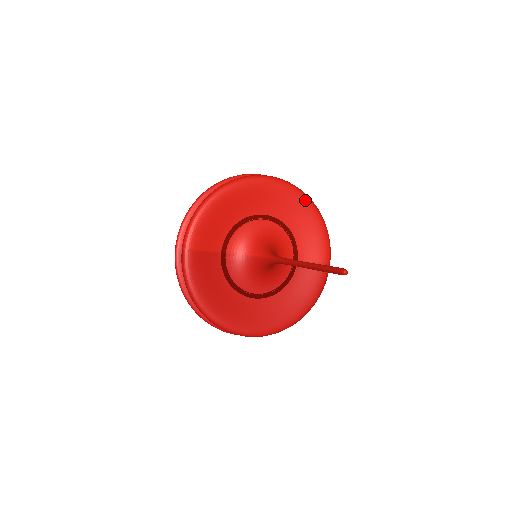
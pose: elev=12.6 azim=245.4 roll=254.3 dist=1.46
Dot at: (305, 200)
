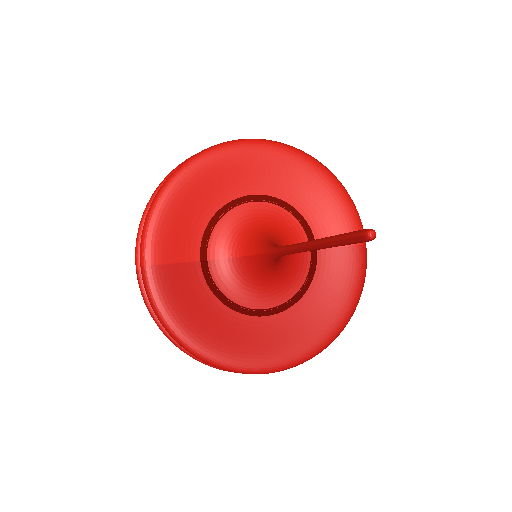
Dot at: (307, 161)
